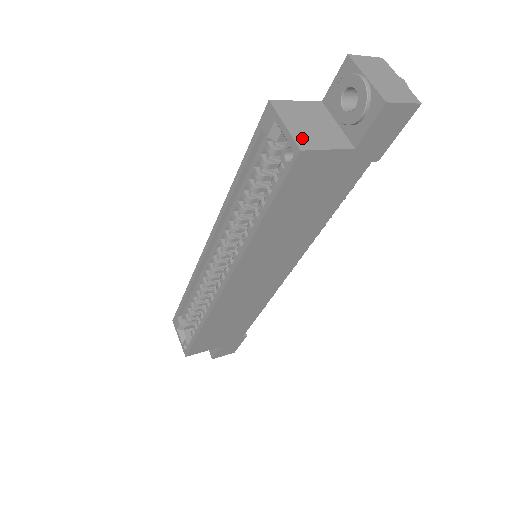
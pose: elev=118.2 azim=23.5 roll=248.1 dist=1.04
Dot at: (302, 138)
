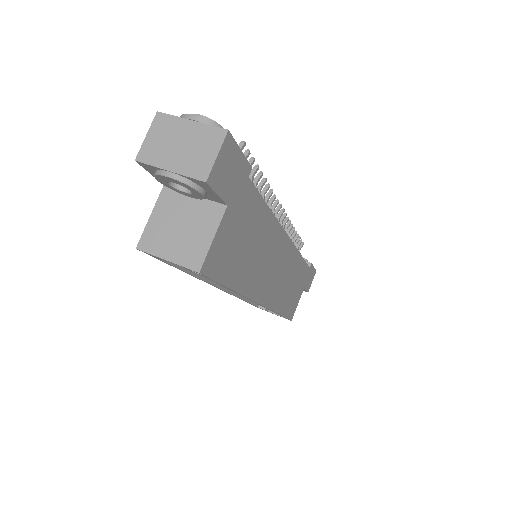
Dot at: (188, 257)
